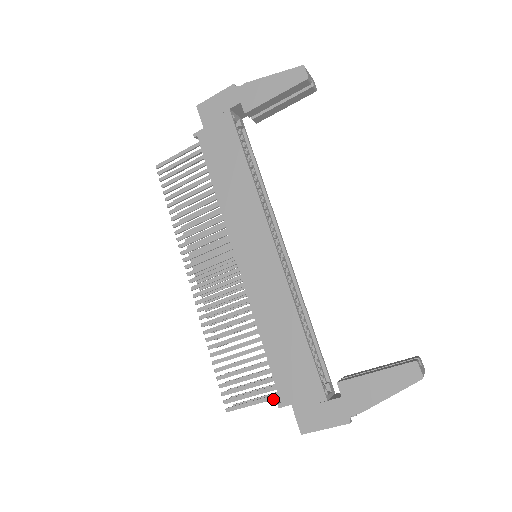
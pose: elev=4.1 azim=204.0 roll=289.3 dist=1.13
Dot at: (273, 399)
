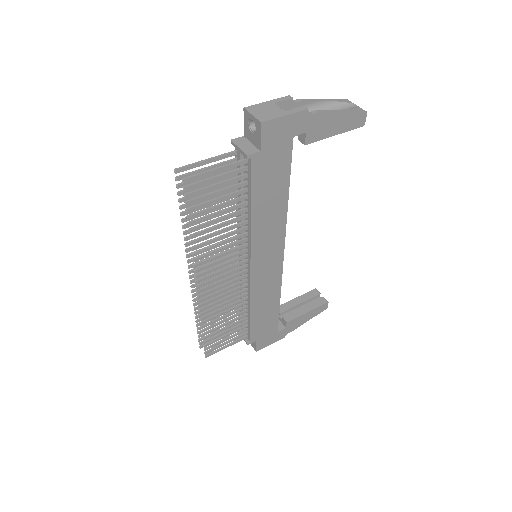
Dot at: occluded
